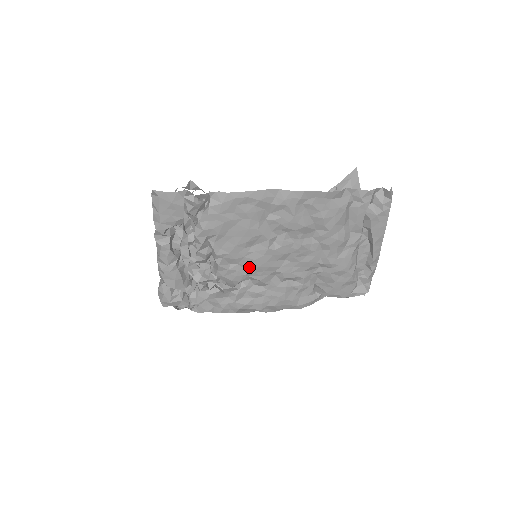
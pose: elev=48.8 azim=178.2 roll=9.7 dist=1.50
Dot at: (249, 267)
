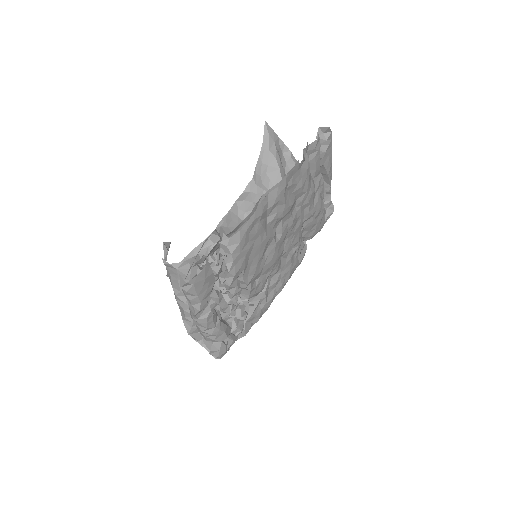
Dot at: (268, 270)
